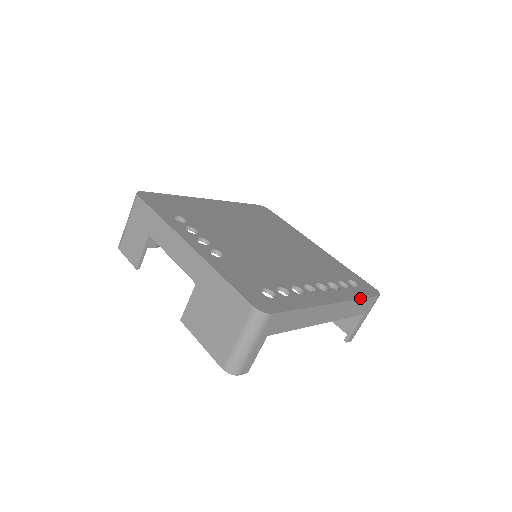
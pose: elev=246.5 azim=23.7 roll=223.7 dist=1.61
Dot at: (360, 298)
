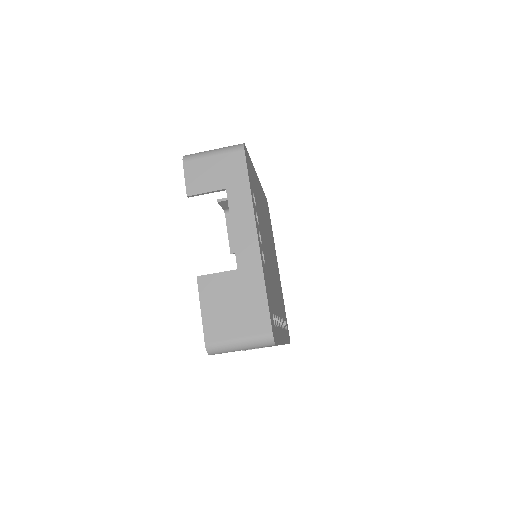
Dot at: occluded
